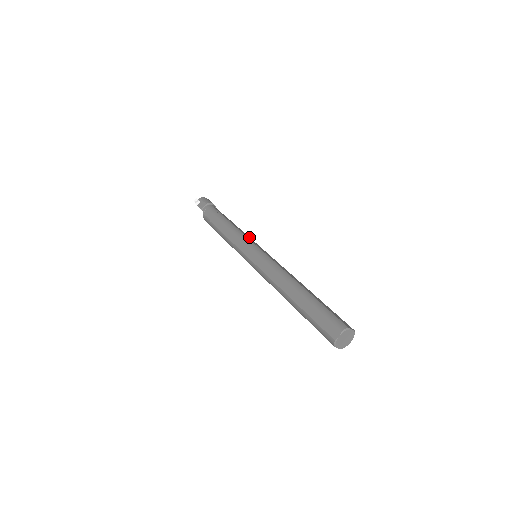
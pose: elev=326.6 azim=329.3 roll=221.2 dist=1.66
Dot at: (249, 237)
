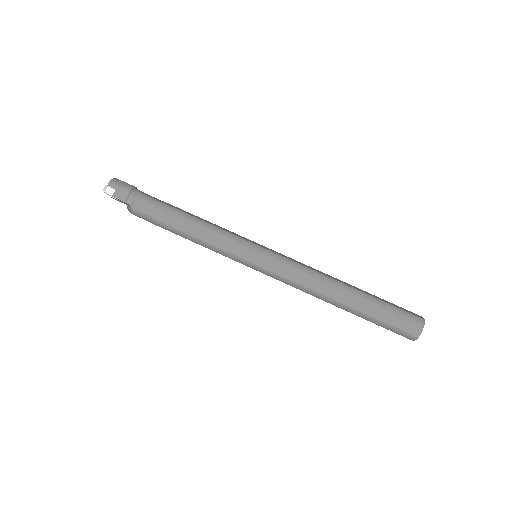
Dot at: (228, 230)
